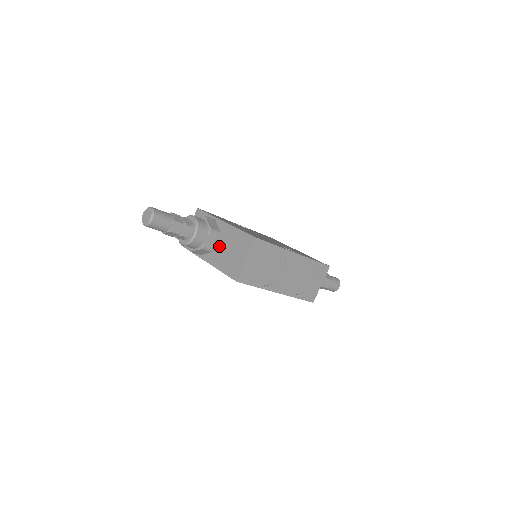
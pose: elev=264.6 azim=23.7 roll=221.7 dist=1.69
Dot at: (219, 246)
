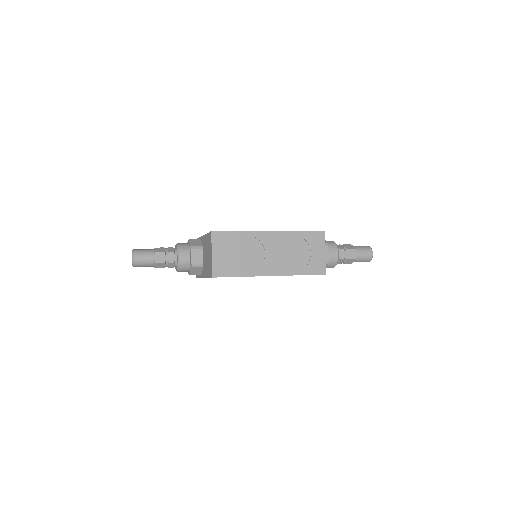
Dot at: (204, 258)
